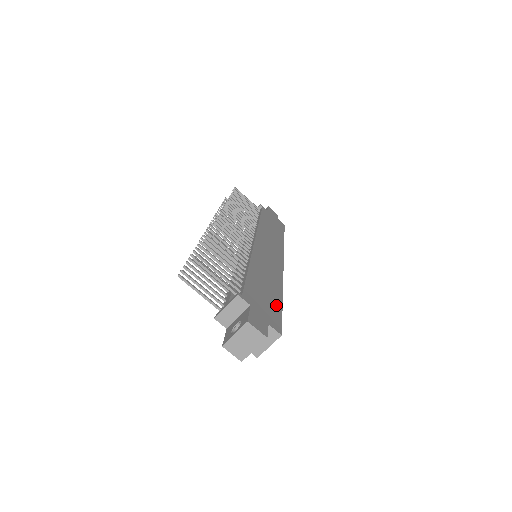
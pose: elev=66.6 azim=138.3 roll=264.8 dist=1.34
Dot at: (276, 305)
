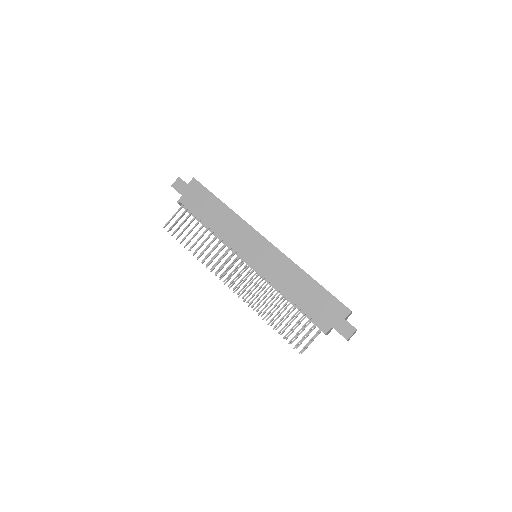
Dot at: (324, 295)
